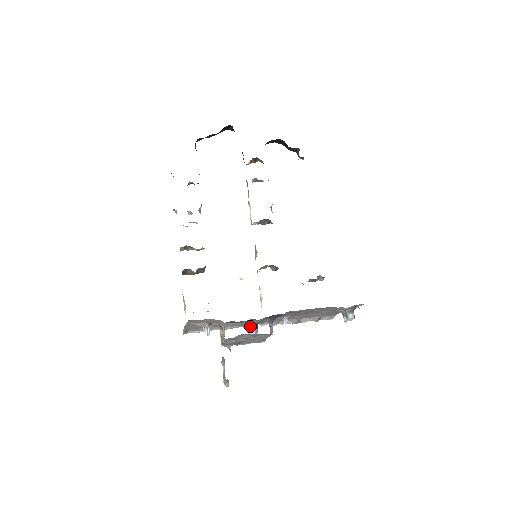
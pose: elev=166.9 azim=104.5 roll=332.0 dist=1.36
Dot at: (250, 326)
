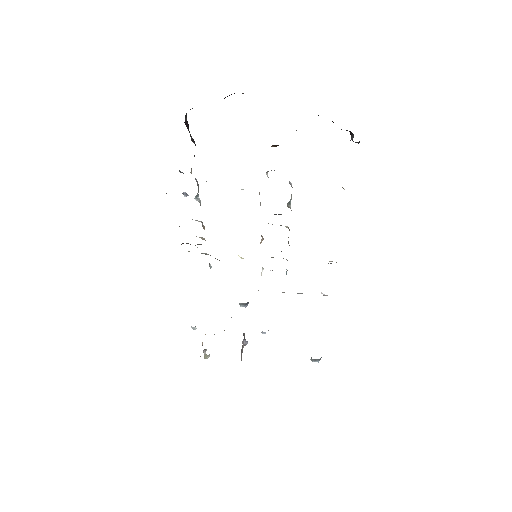
Dot at: (241, 304)
